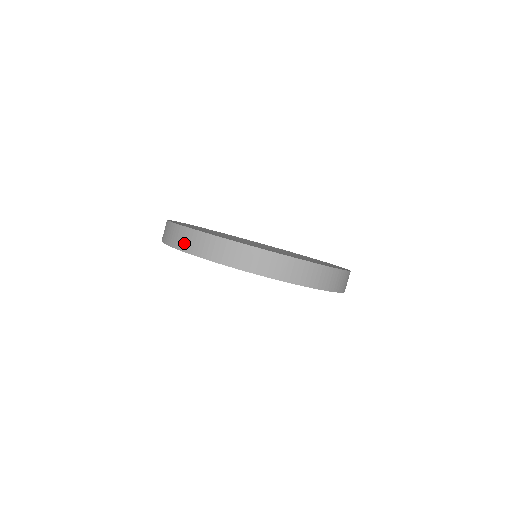
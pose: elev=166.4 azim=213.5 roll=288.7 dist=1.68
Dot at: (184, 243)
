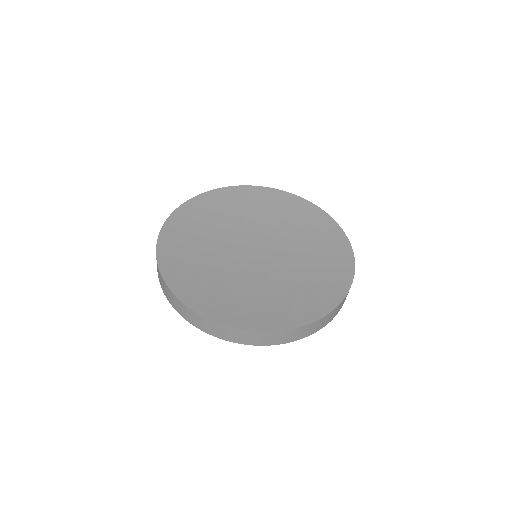
Dot at: occluded
